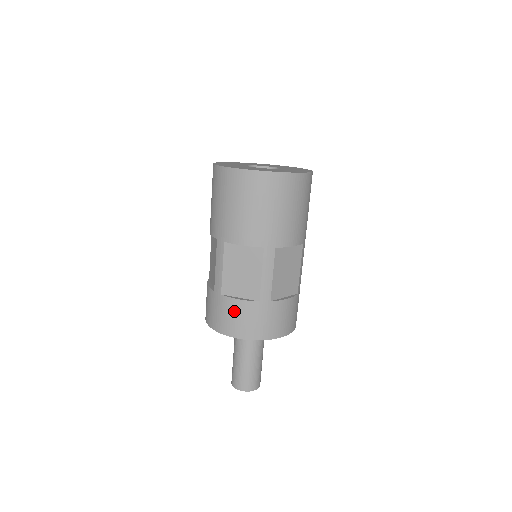
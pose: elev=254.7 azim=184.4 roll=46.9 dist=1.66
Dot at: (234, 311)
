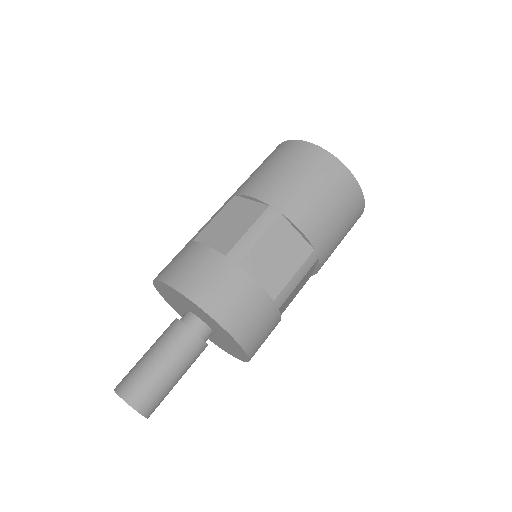
Dot at: (191, 256)
